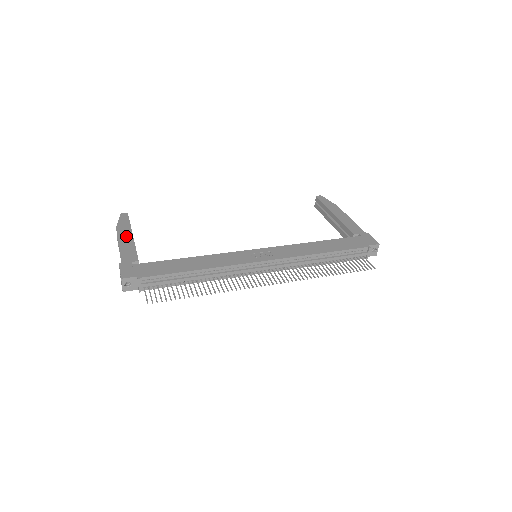
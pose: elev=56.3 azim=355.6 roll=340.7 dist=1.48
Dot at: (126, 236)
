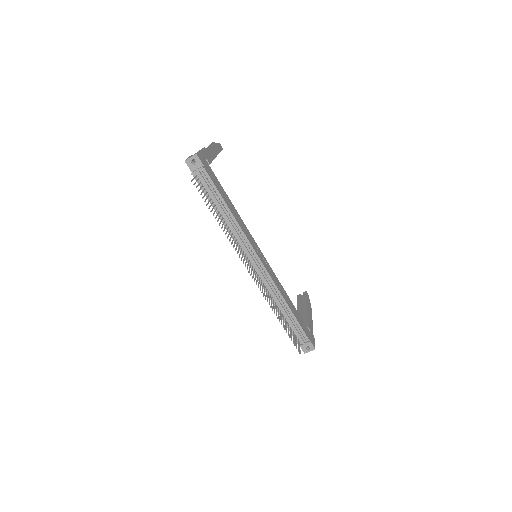
Dot at: (214, 151)
